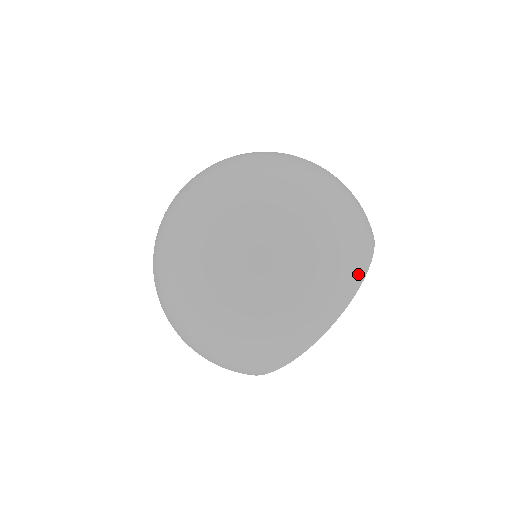
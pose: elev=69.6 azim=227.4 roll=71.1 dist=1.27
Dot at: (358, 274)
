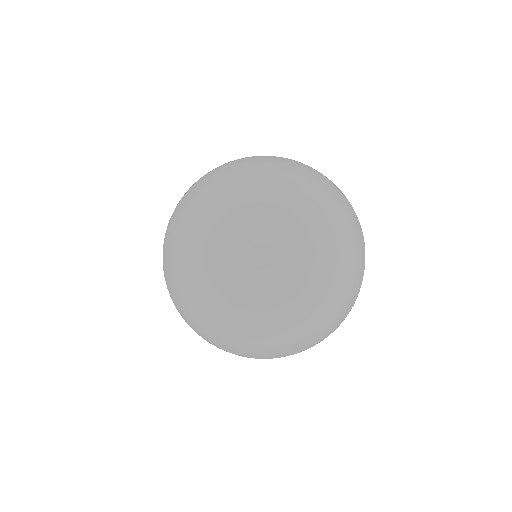
Dot at: occluded
